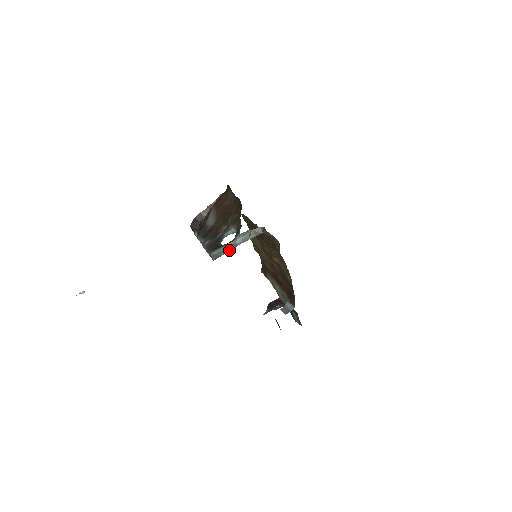
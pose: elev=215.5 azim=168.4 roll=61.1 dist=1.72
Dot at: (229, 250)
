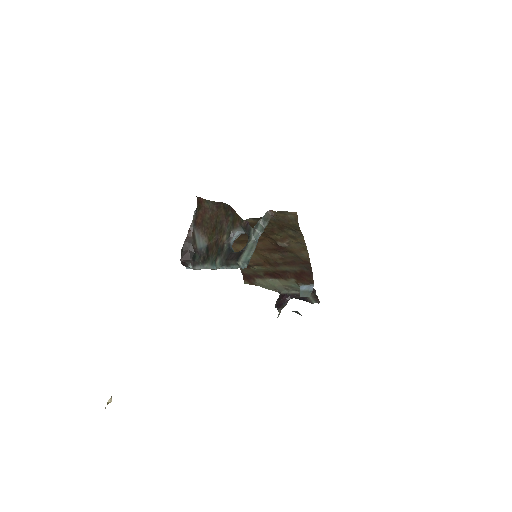
Dot at: (254, 249)
